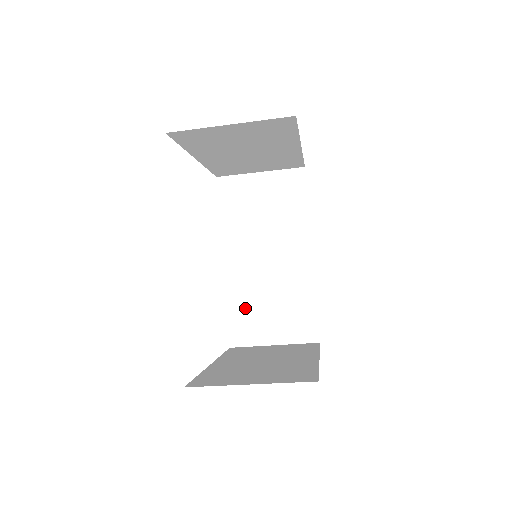
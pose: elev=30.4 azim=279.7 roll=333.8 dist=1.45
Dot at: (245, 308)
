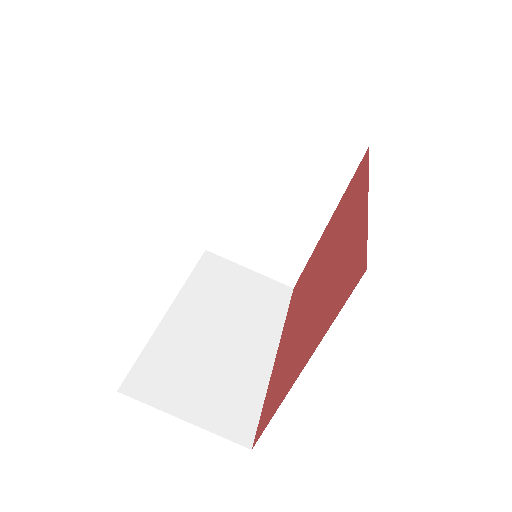
Dot at: (169, 359)
